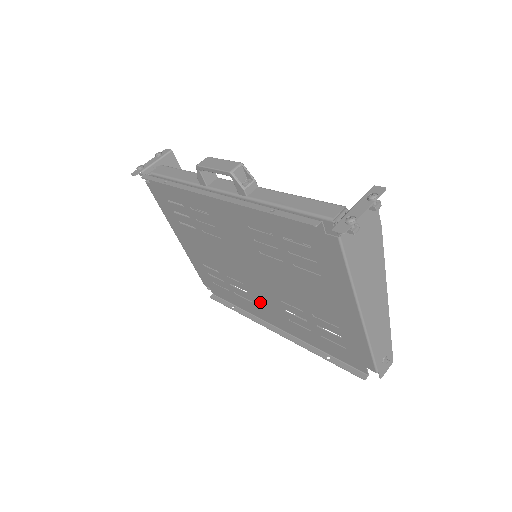
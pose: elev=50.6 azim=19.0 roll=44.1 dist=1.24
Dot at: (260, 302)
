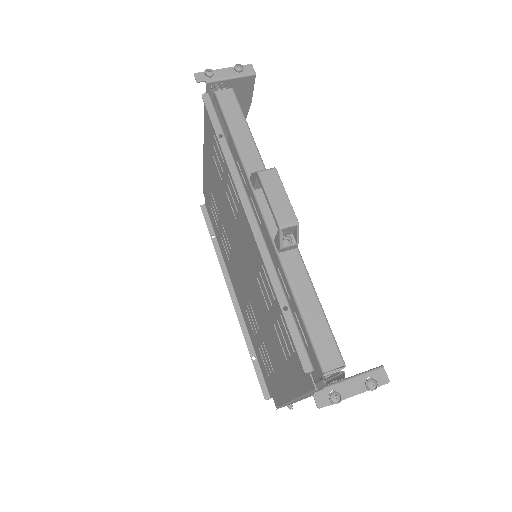
Dot at: (235, 272)
